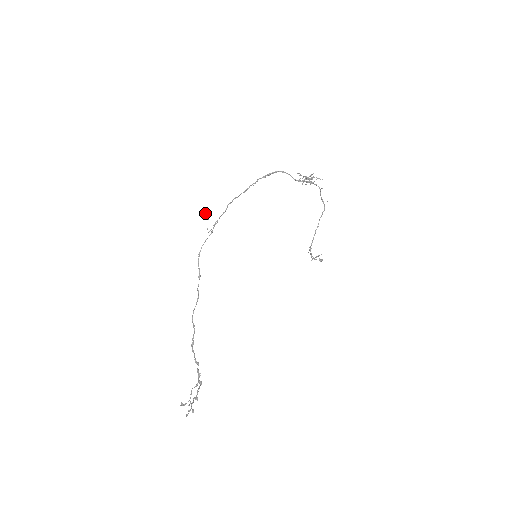
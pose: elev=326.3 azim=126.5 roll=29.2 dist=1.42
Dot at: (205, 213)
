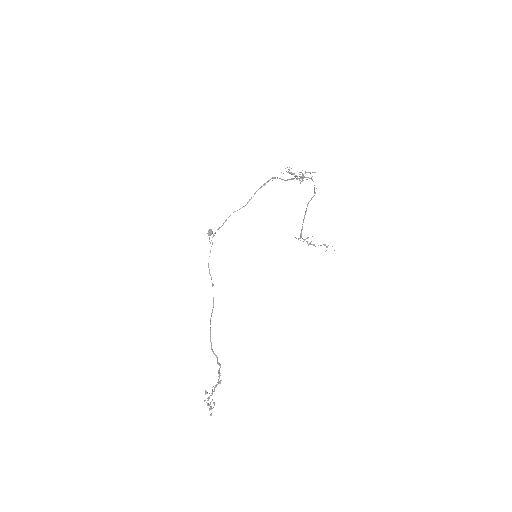
Dot at: (208, 231)
